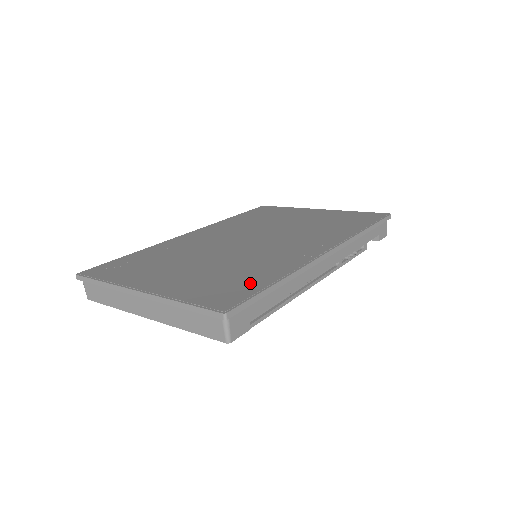
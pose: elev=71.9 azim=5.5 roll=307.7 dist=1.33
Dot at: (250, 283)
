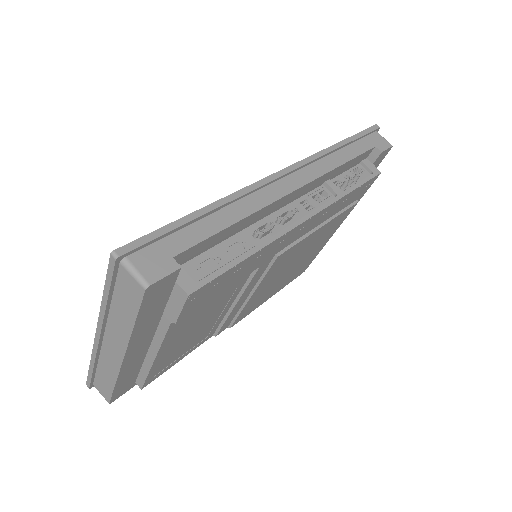
Dot at: occluded
